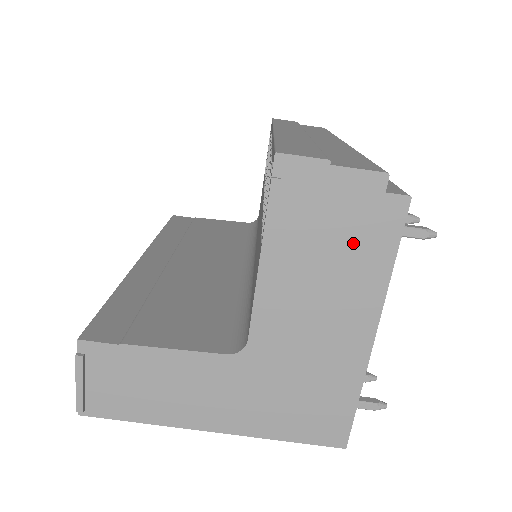
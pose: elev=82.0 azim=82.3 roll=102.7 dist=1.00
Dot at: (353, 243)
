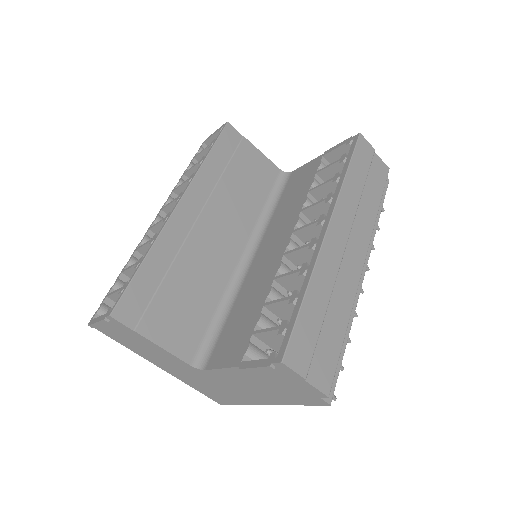
Dot at: (288, 393)
